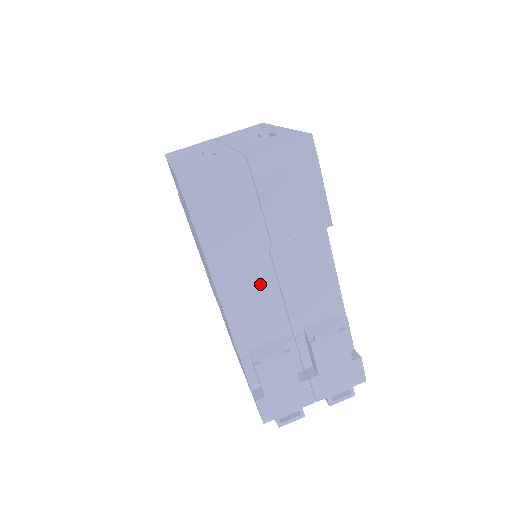
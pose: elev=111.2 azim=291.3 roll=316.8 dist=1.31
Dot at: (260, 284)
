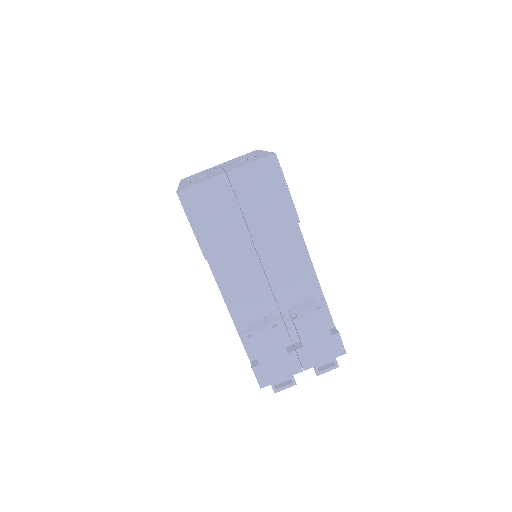
Dot at: (249, 272)
